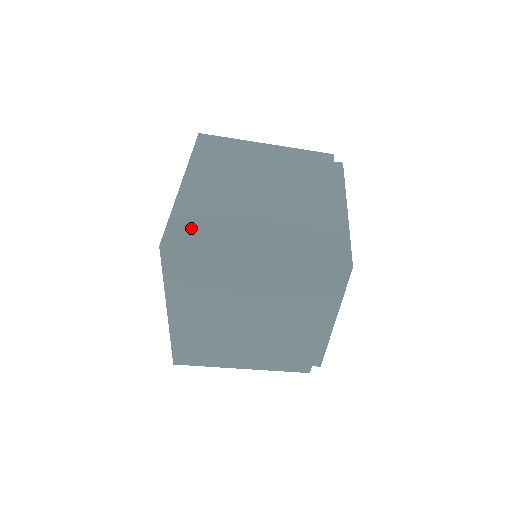
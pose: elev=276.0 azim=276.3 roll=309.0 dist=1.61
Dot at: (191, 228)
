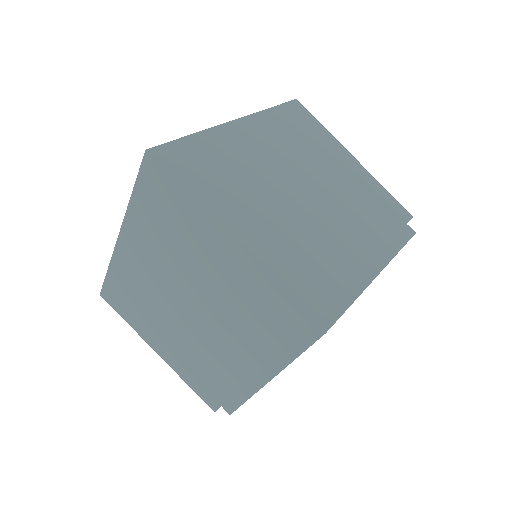
Dot at: (196, 161)
